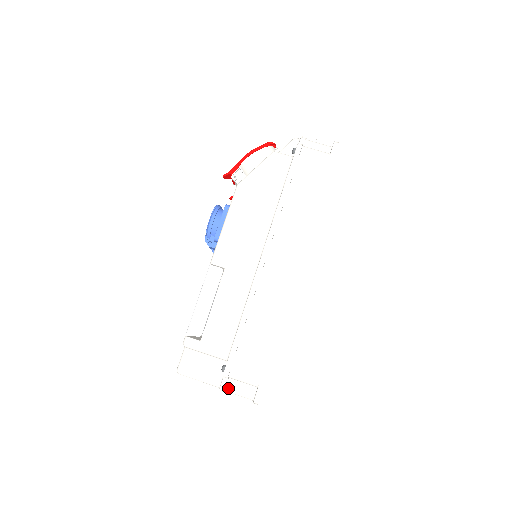
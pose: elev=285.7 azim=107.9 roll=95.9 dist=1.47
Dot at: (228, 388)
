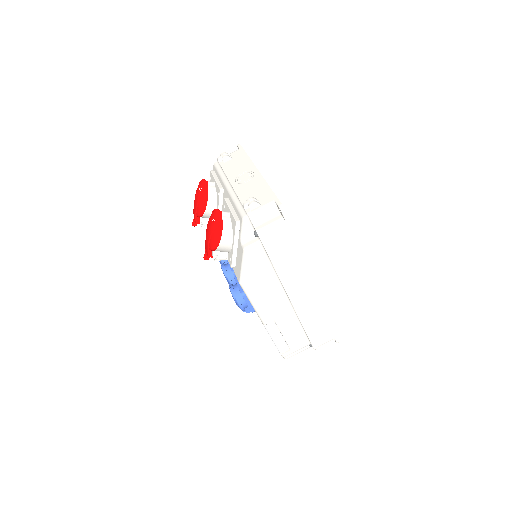
Dot at: occluded
